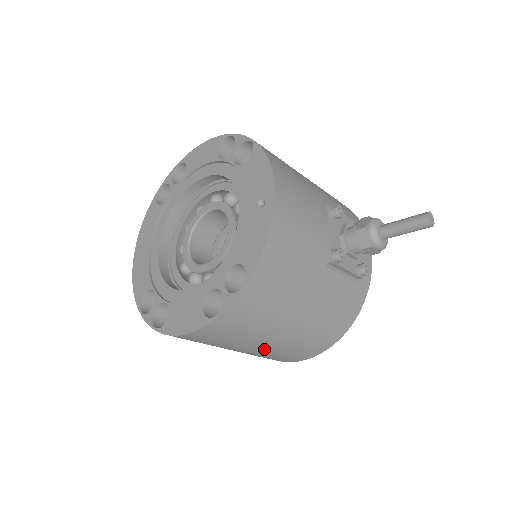
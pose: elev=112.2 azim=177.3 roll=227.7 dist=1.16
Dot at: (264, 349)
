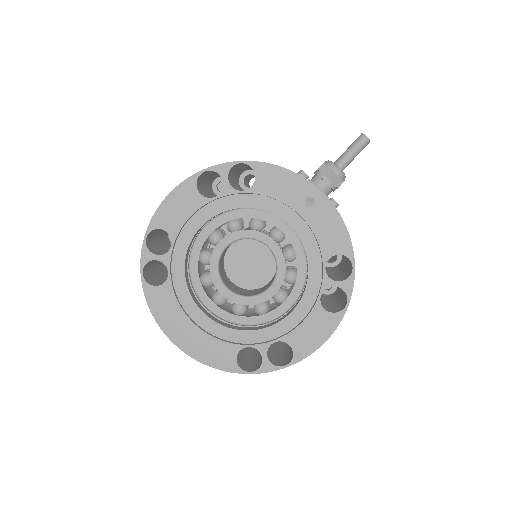
Dot at: occluded
